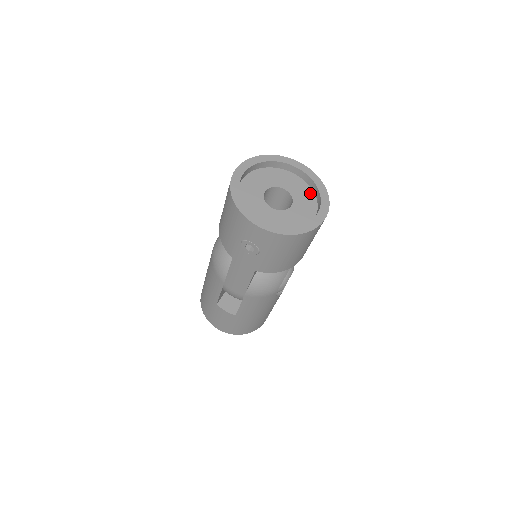
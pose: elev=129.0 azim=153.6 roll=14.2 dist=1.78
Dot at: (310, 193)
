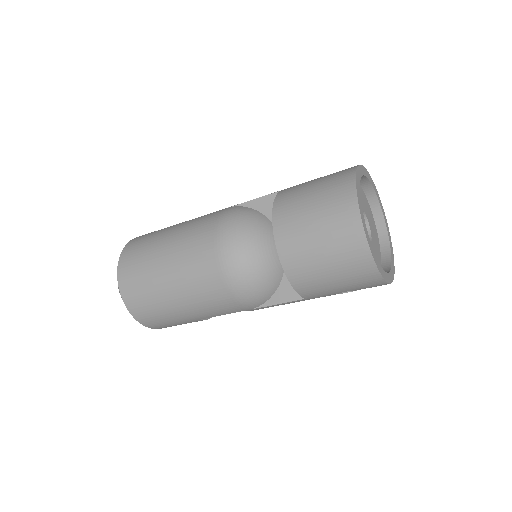
Dot at: (365, 198)
